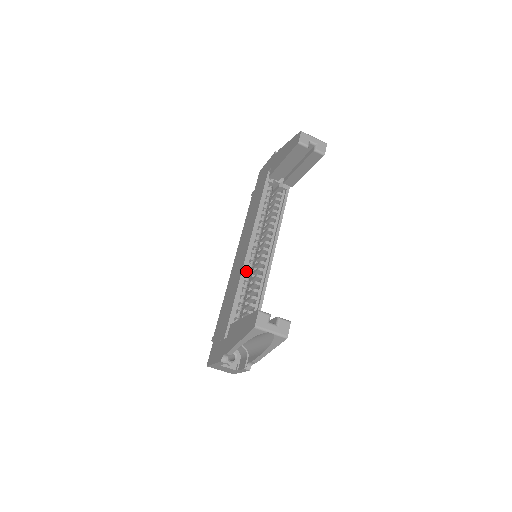
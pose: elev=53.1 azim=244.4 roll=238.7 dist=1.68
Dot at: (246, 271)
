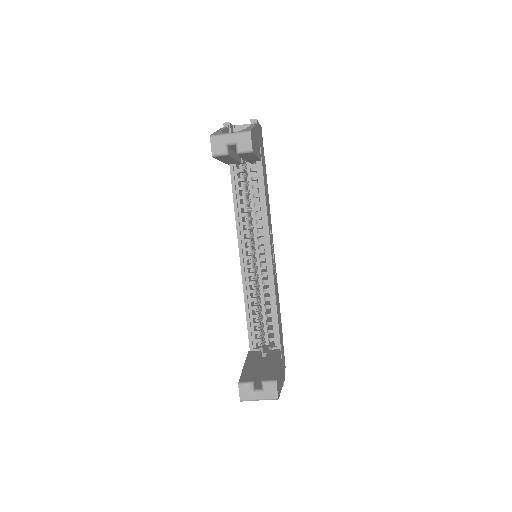
Dot at: (248, 283)
